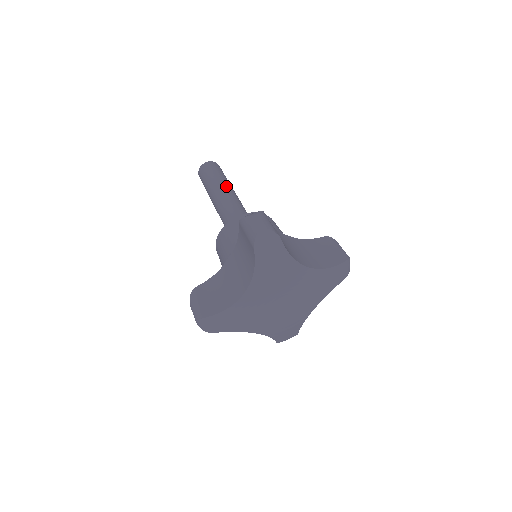
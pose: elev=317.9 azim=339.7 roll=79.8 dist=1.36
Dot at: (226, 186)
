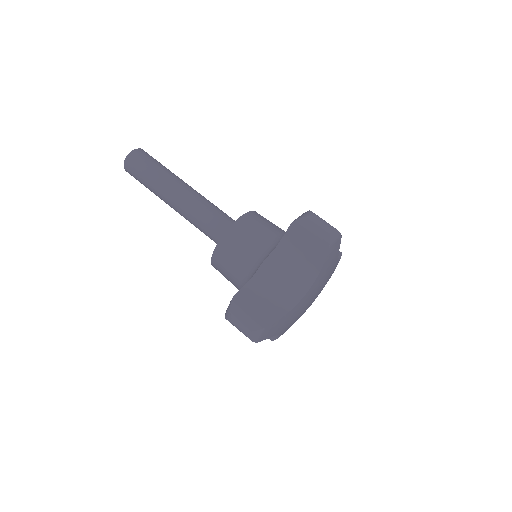
Dot at: (166, 192)
